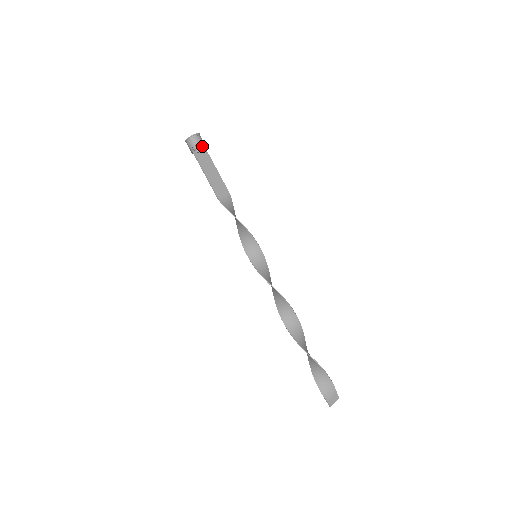
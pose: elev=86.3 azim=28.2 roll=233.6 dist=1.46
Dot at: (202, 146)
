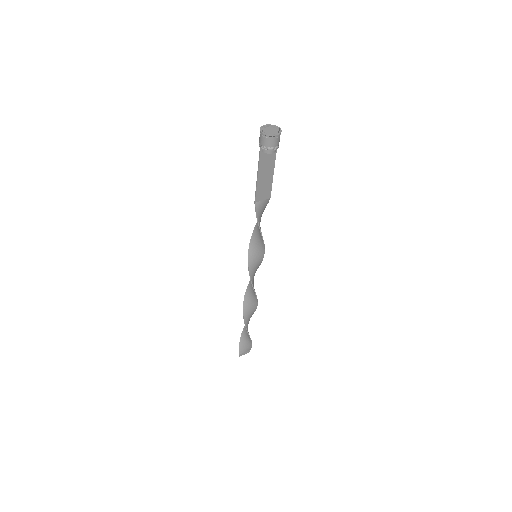
Dot at: (274, 149)
